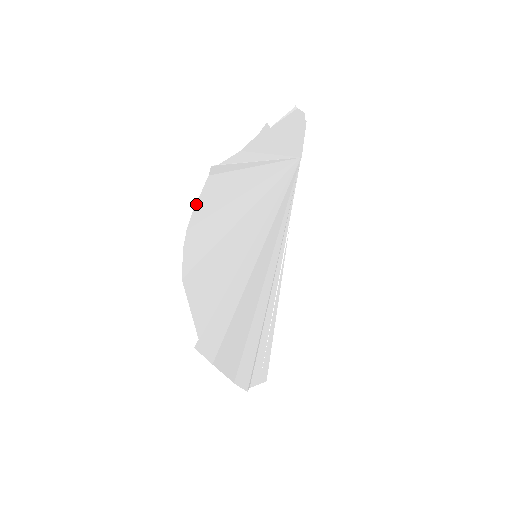
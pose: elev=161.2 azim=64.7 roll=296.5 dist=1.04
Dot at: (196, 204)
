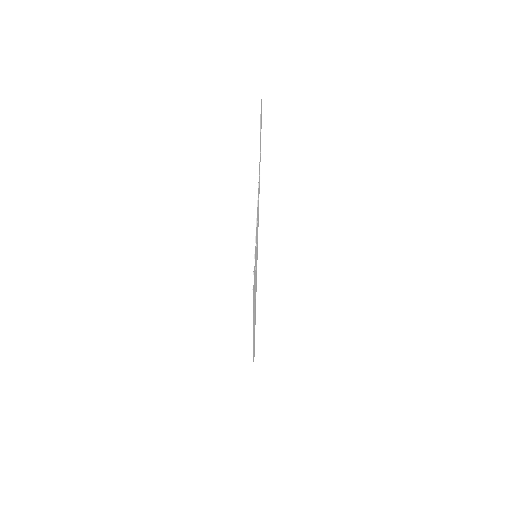
Dot at: occluded
